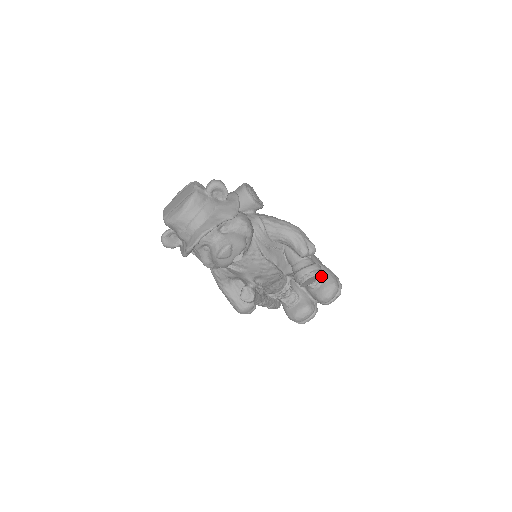
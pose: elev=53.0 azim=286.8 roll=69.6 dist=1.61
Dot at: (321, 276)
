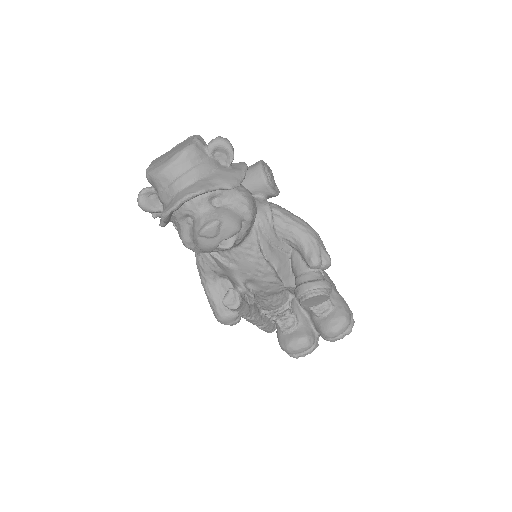
Dot at: (331, 304)
